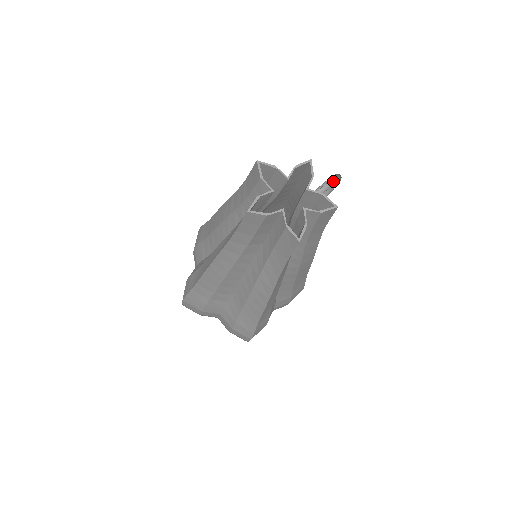
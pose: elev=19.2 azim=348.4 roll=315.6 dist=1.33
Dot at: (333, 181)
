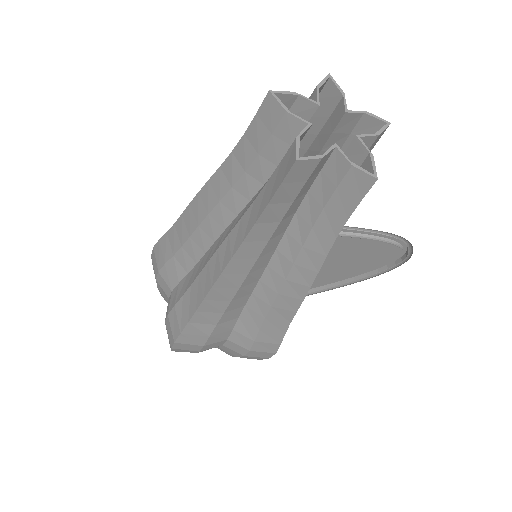
Dot at: (400, 246)
